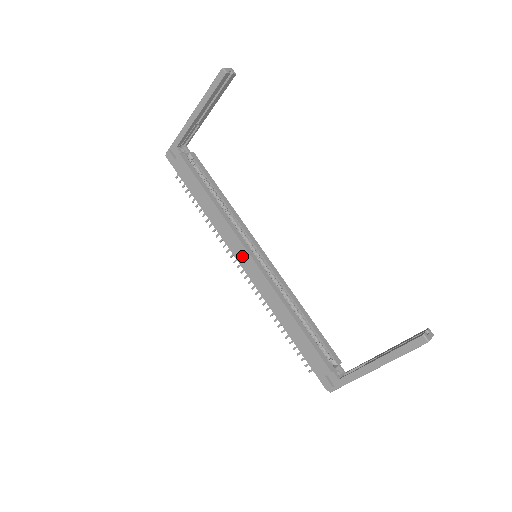
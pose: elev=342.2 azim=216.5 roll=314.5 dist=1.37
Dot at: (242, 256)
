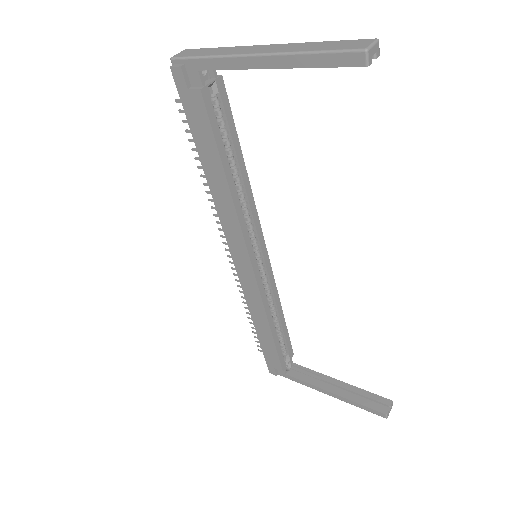
Dot at: (240, 256)
